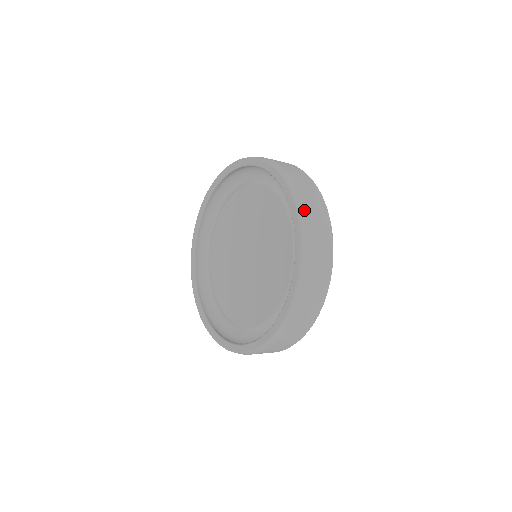
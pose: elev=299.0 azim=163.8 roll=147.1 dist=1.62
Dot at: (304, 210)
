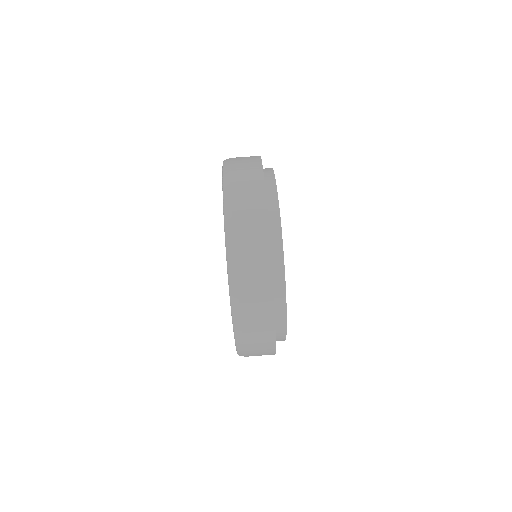
Dot at: (229, 164)
